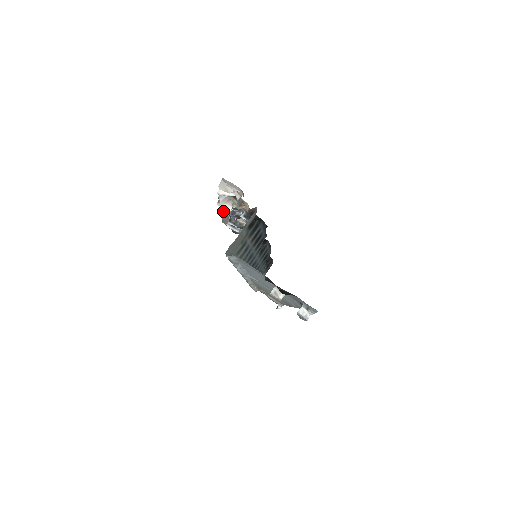
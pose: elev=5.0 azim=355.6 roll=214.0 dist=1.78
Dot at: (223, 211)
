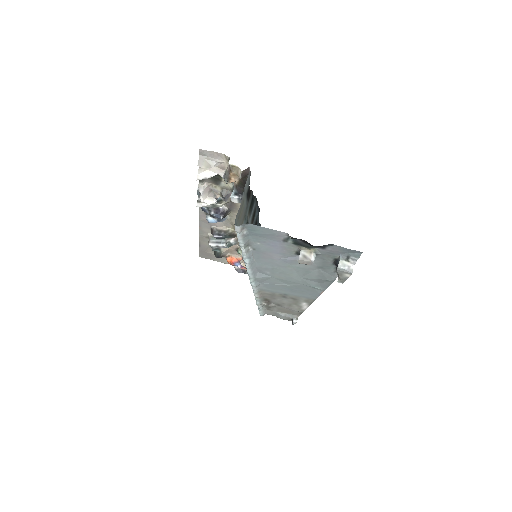
Dot at: (200, 230)
